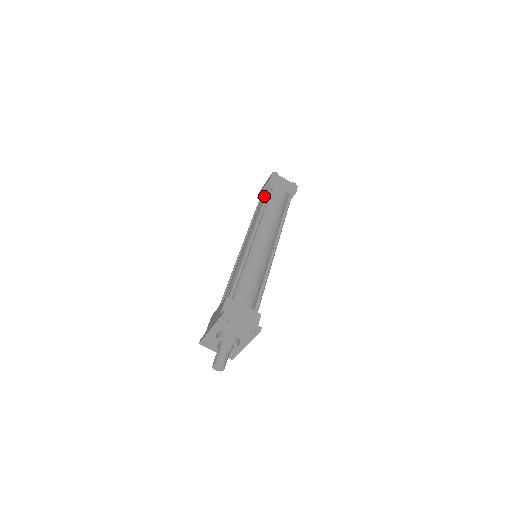
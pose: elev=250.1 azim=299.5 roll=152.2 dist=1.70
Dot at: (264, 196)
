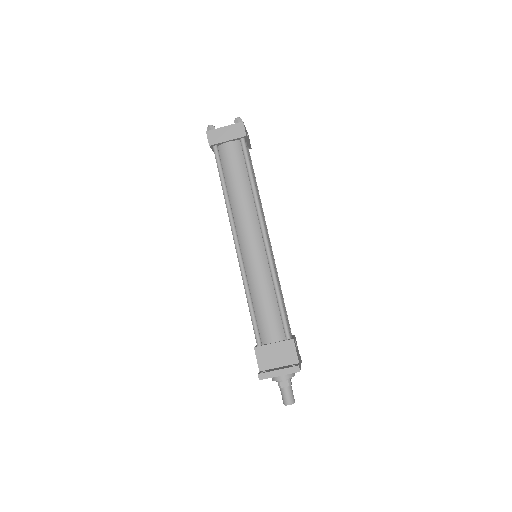
Dot at: occluded
